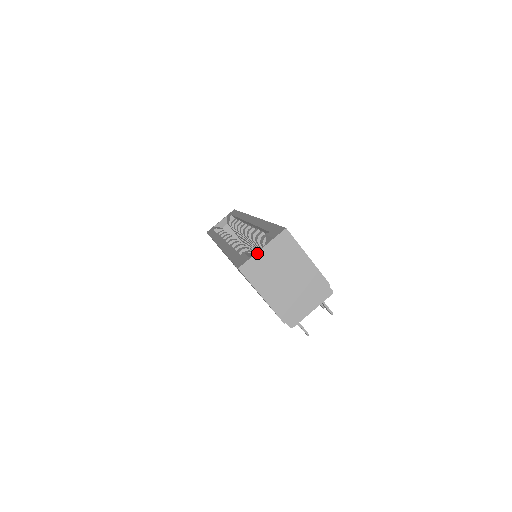
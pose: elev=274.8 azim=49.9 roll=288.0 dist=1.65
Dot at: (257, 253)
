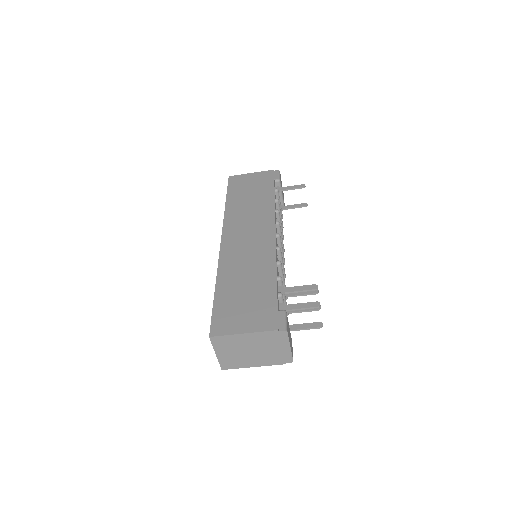
Dot at: (217, 358)
